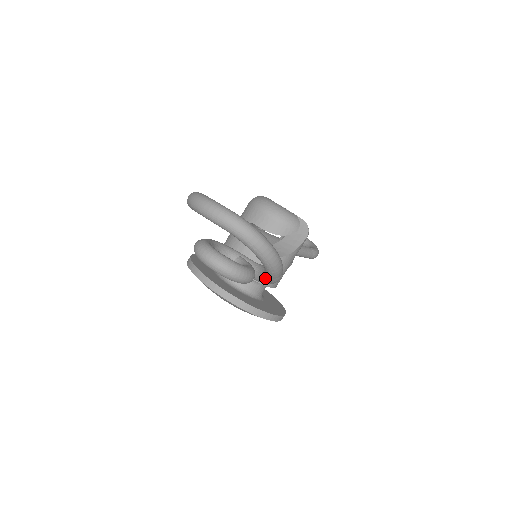
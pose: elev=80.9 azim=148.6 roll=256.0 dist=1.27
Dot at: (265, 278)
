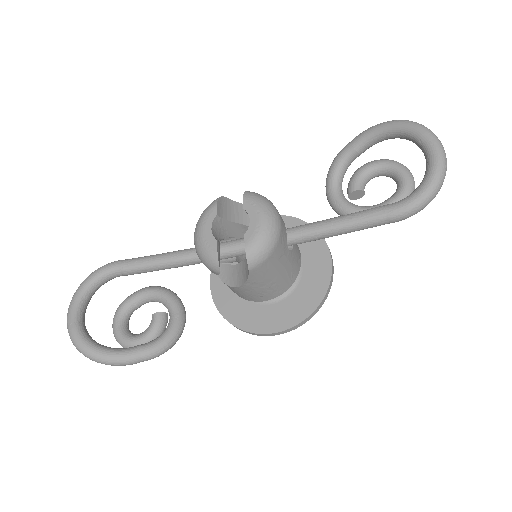
Dot at: occluded
